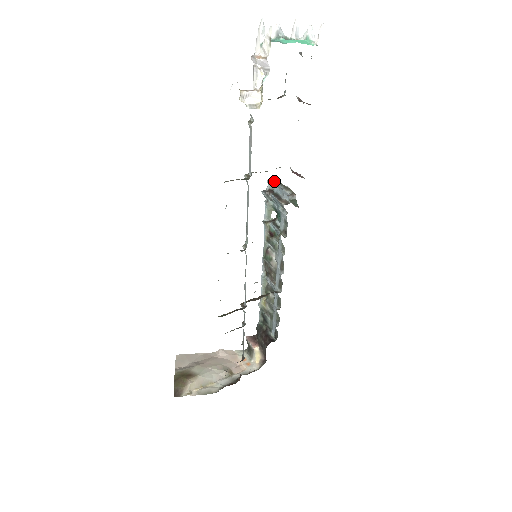
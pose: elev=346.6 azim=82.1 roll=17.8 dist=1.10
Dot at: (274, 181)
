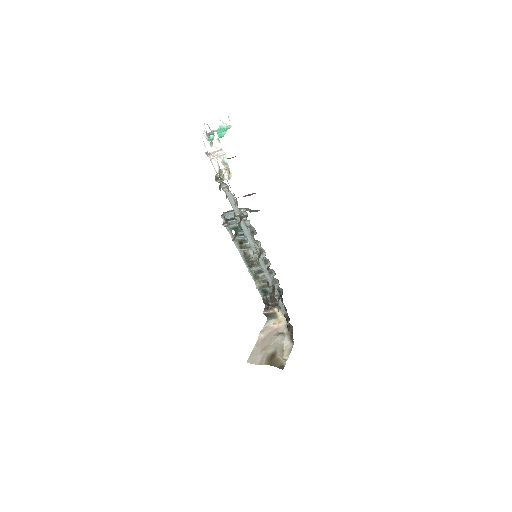
Dot at: (224, 214)
